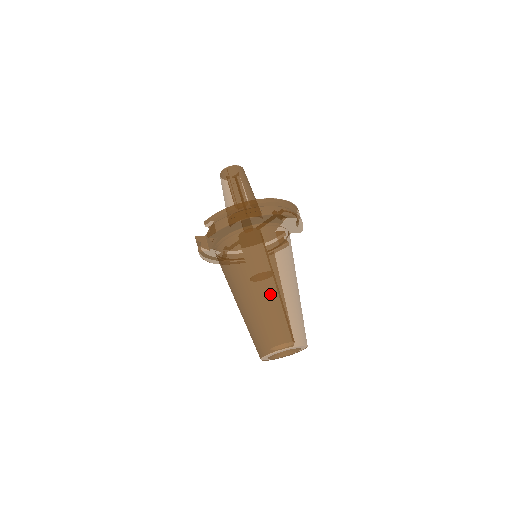
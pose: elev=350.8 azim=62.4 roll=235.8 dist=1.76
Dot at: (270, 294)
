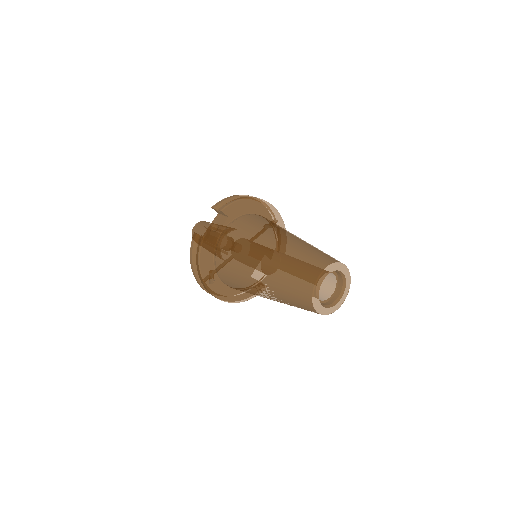
Dot at: (300, 239)
